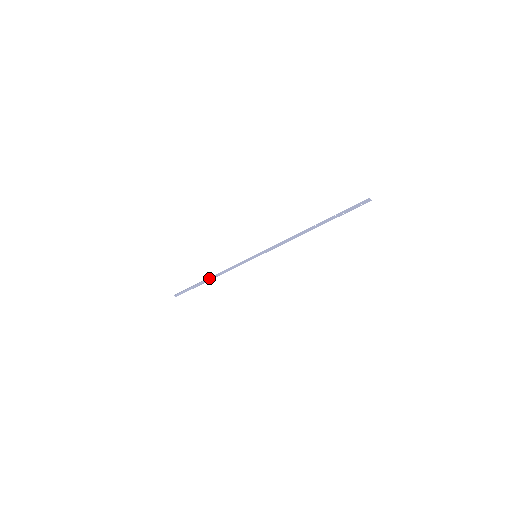
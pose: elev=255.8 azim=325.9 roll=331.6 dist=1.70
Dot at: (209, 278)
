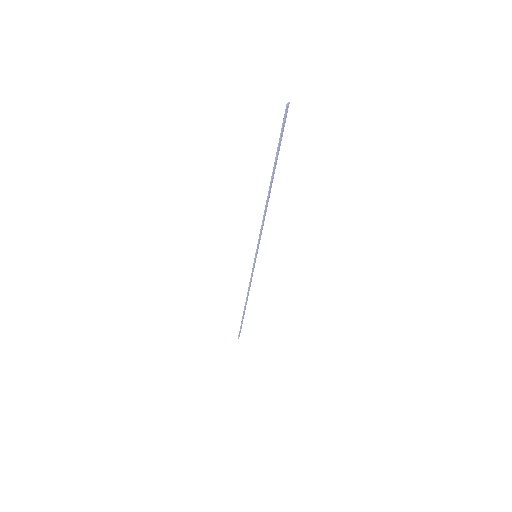
Dot at: (246, 303)
